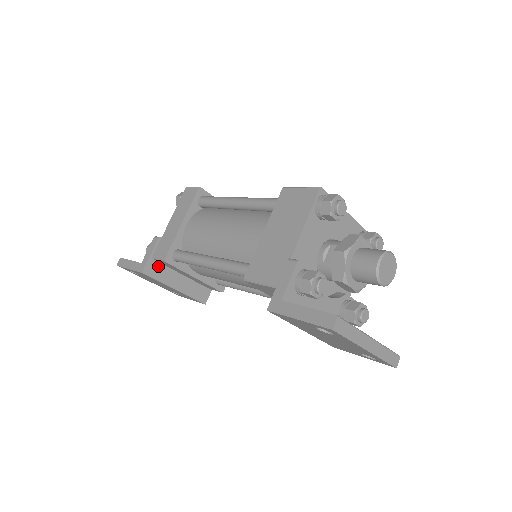
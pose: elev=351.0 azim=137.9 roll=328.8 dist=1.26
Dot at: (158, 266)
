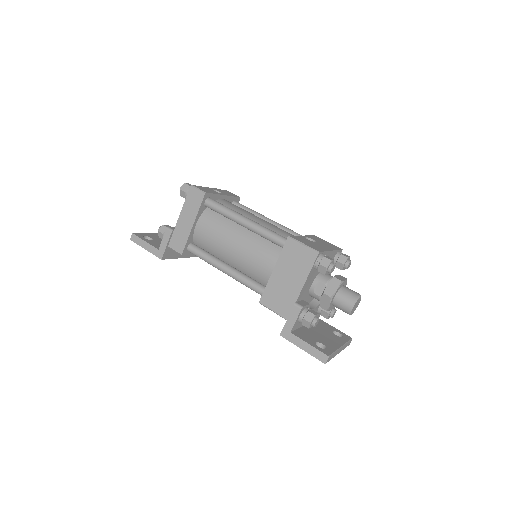
Dot at: (172, 250)
